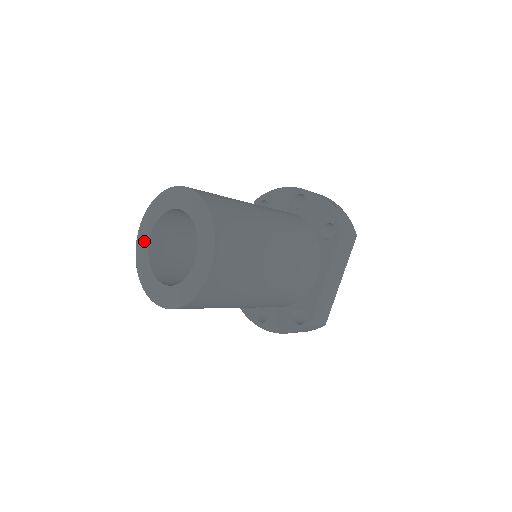
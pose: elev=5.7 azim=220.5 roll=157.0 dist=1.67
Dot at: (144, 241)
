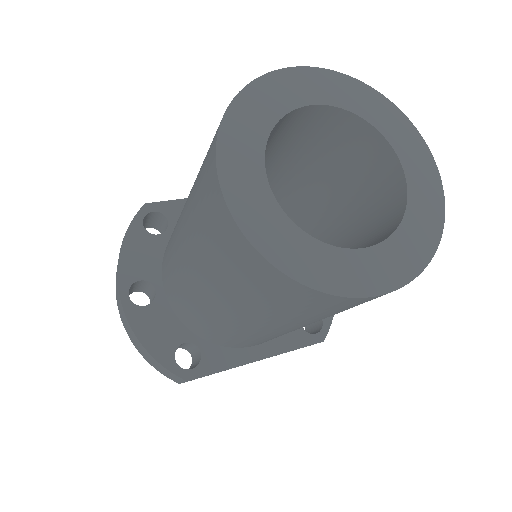
Dot at: (296, 92)
